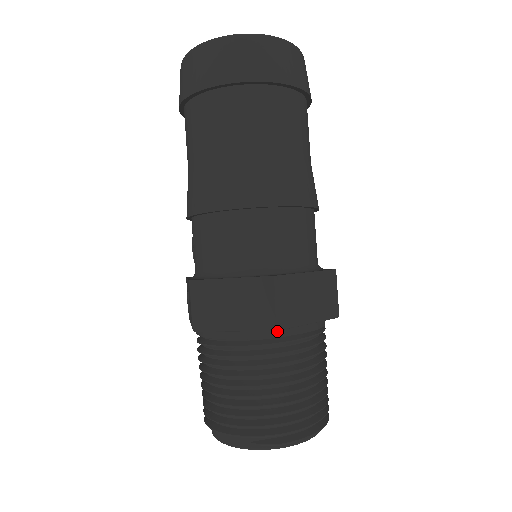
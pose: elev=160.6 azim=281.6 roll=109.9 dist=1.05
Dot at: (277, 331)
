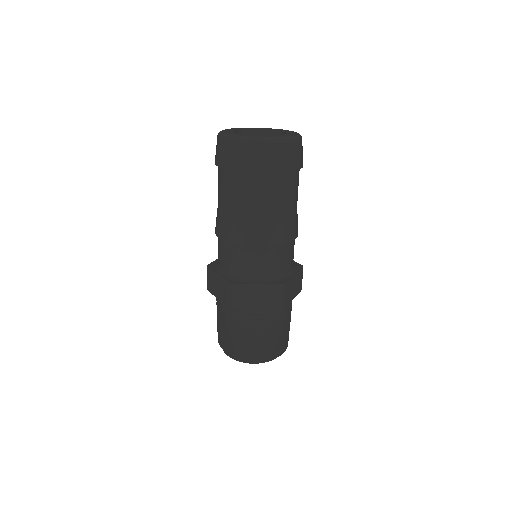
Dot at: occluded
